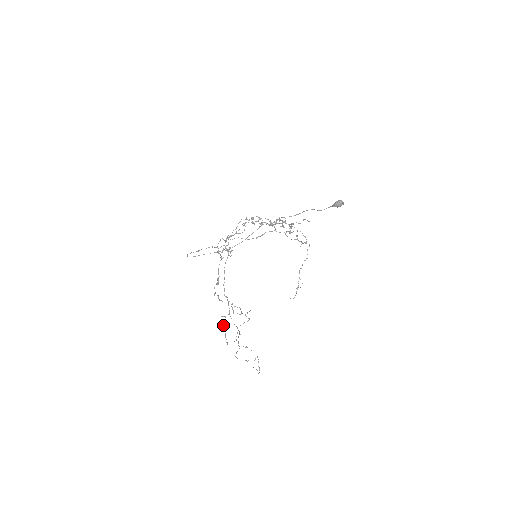
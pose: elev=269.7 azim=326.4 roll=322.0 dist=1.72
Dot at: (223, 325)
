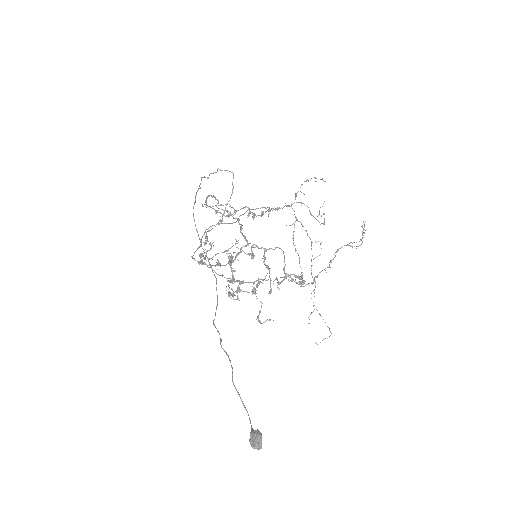
Dot at: occluded
